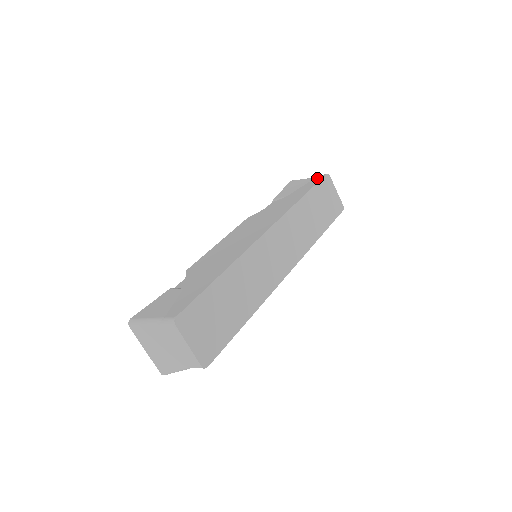
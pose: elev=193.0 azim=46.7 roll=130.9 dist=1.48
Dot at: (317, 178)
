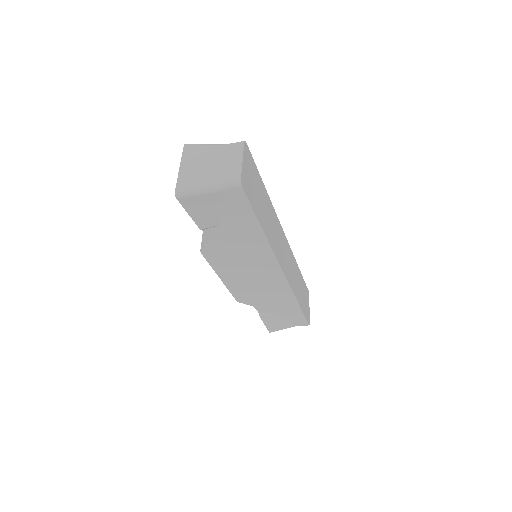
Dot at: occluded
